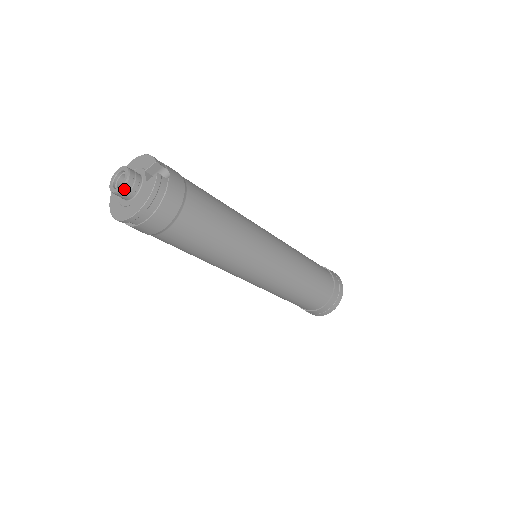
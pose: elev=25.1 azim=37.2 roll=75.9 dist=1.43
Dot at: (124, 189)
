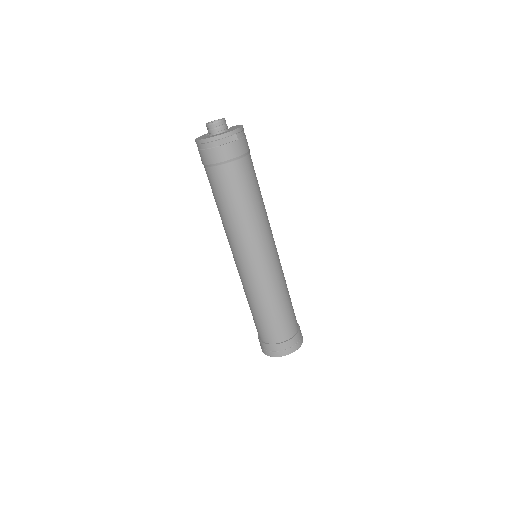
Dot at: (225, 121)
